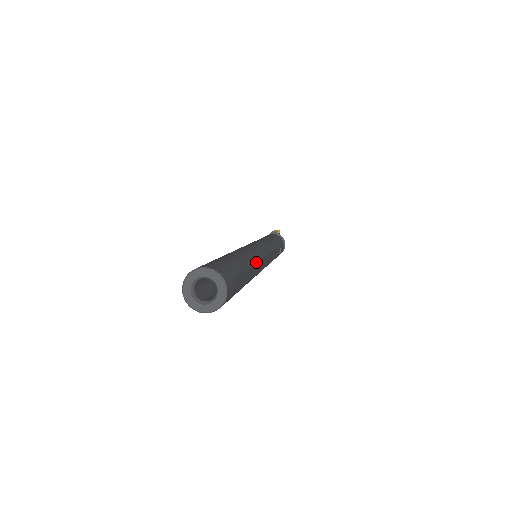
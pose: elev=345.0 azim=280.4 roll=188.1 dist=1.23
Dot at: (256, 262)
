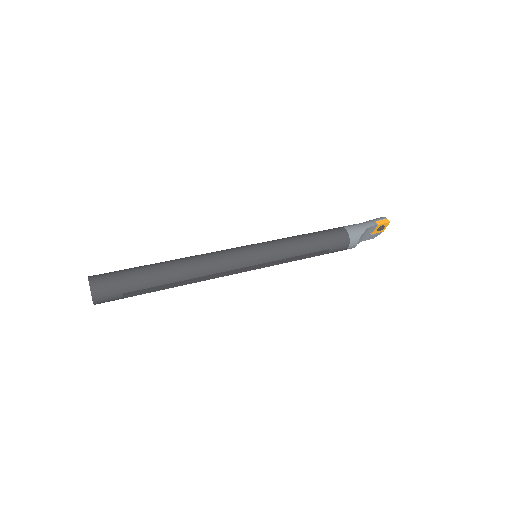
Dot at: (195, 277)
